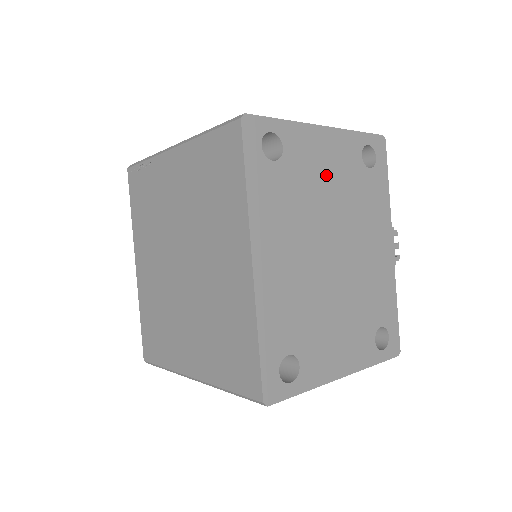
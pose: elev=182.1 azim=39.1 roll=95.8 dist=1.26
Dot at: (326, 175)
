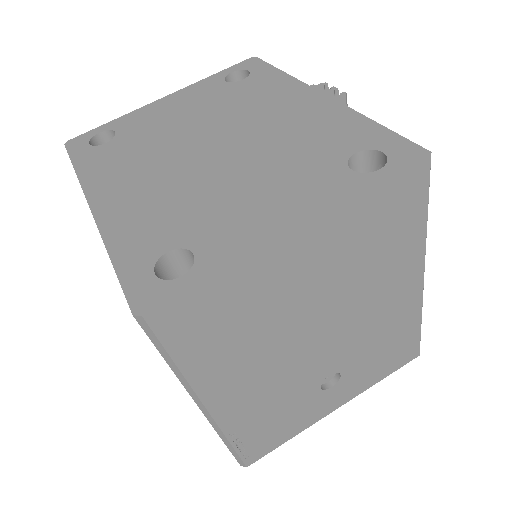
Dot at: (178, 115)
